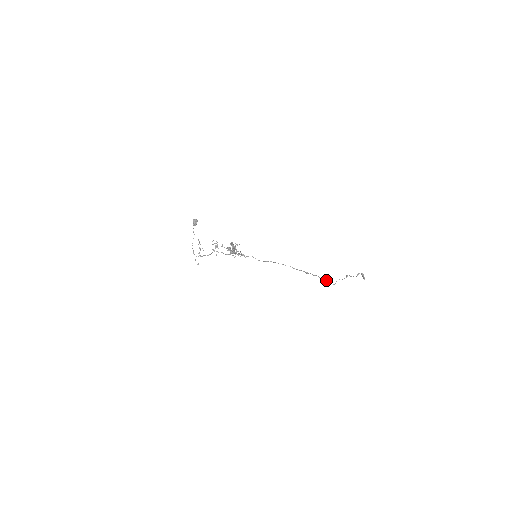
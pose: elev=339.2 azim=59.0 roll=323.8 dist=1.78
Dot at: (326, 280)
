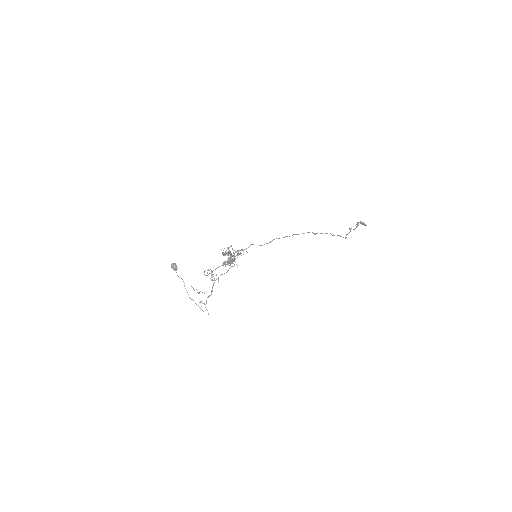
Dot at: occluded
